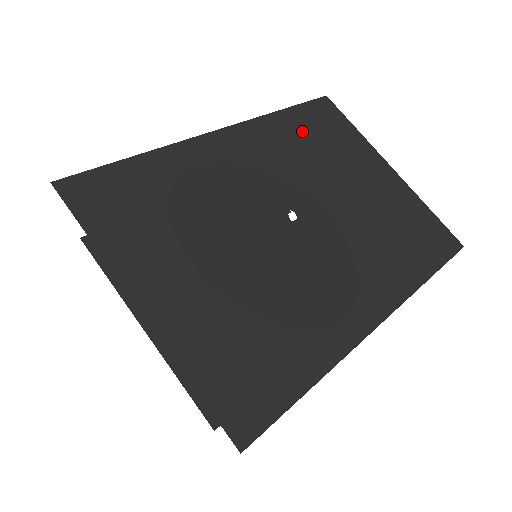
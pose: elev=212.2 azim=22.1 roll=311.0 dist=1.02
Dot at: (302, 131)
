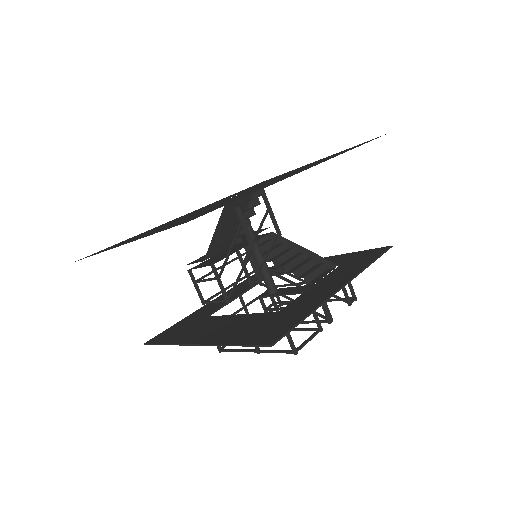
Dot at: occluded
